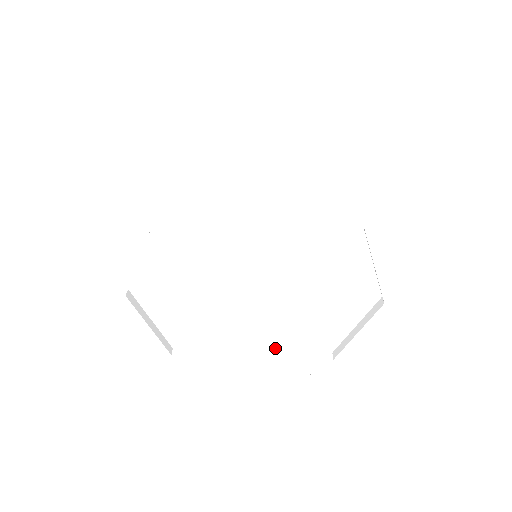
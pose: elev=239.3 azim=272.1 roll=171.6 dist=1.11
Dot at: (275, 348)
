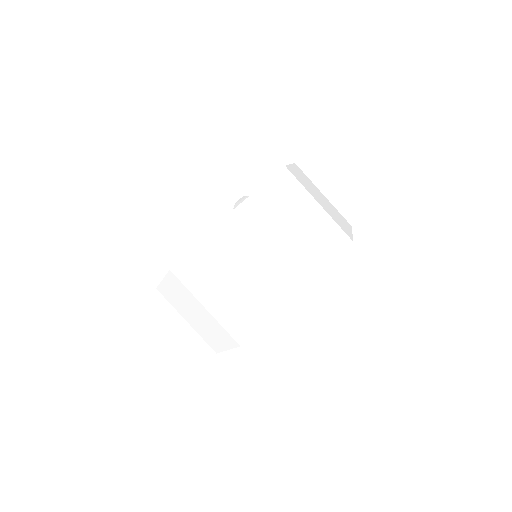
Dot at: occluded
